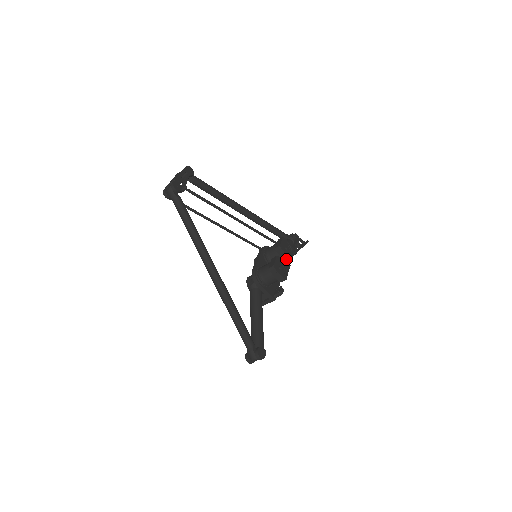
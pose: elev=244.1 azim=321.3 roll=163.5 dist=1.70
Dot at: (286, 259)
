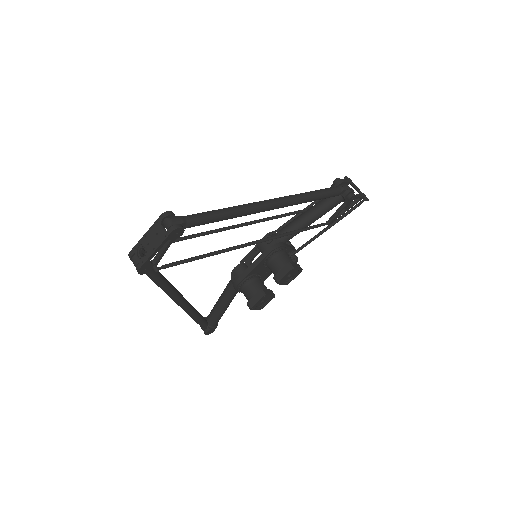
Dot at: occluded
